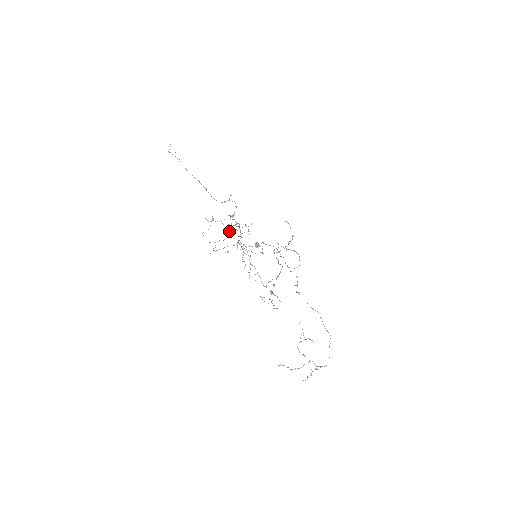
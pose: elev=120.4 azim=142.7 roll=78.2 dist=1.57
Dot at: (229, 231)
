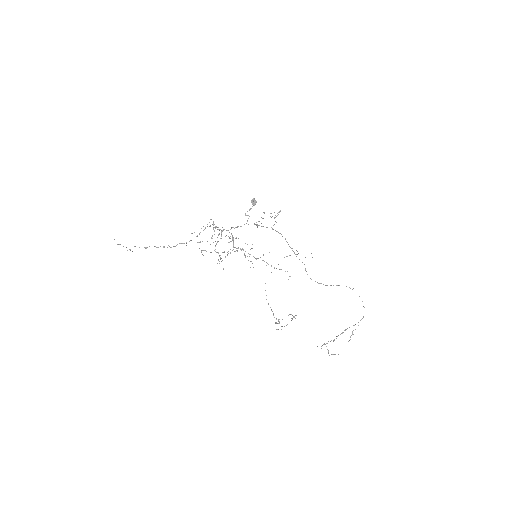
Dot at: (219, 255)
